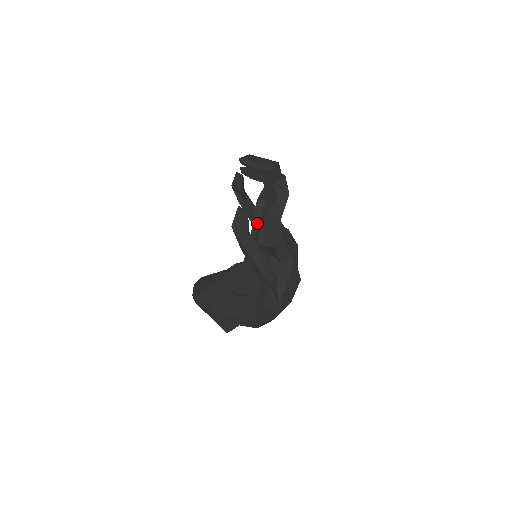
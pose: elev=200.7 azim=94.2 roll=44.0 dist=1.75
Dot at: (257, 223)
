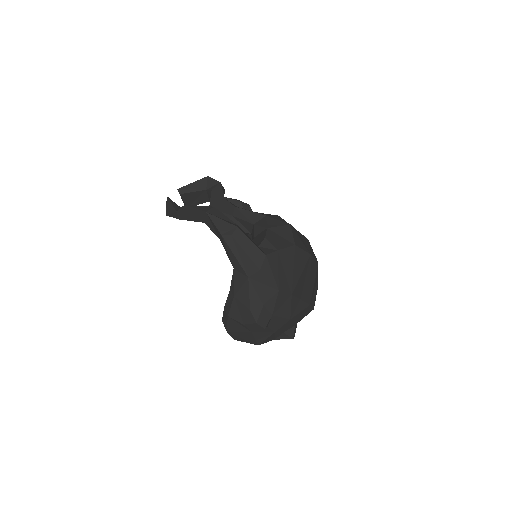
Dot at: occluded
